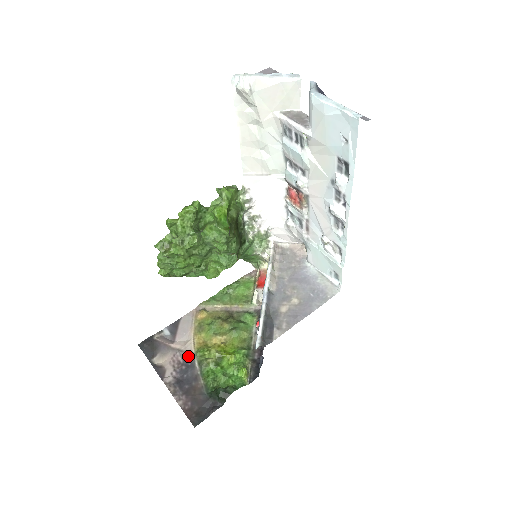
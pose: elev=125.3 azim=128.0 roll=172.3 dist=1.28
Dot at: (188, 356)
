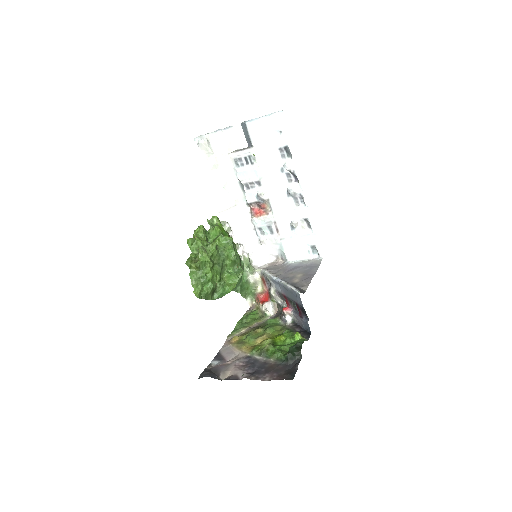
Dot at: (247, 359)
